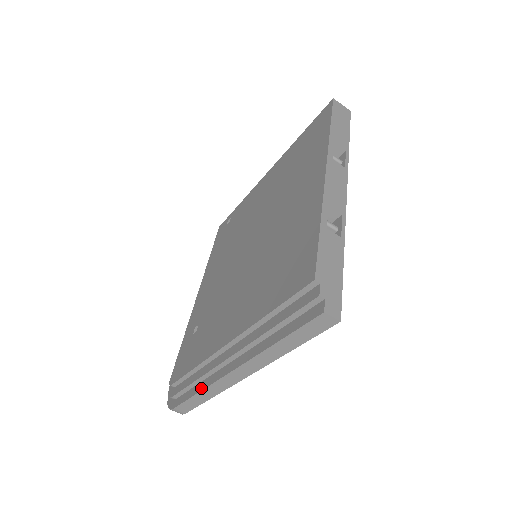
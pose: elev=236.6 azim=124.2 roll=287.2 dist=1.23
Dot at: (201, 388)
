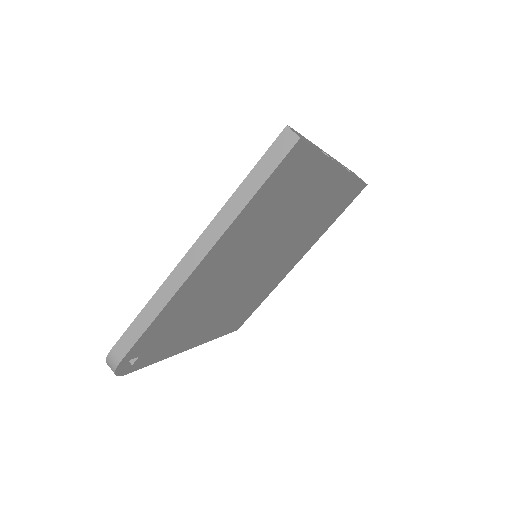
Dot at: (152, 298)
